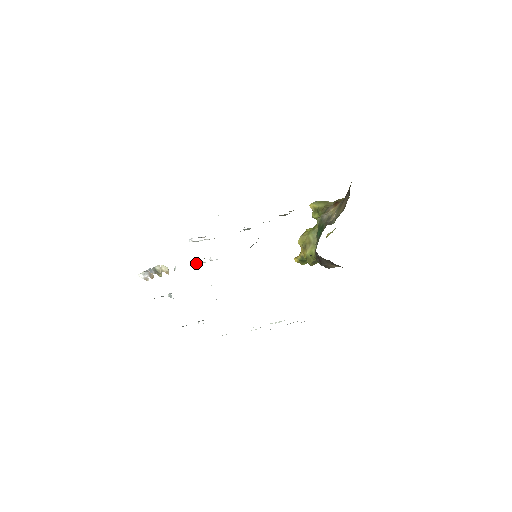
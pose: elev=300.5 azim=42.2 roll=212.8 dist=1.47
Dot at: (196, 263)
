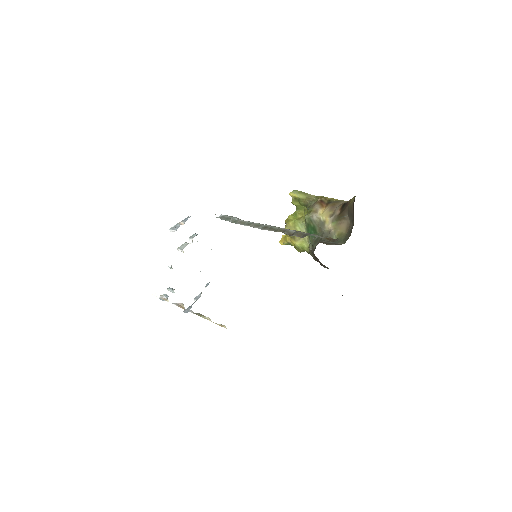
Dot at: (182, 251)
